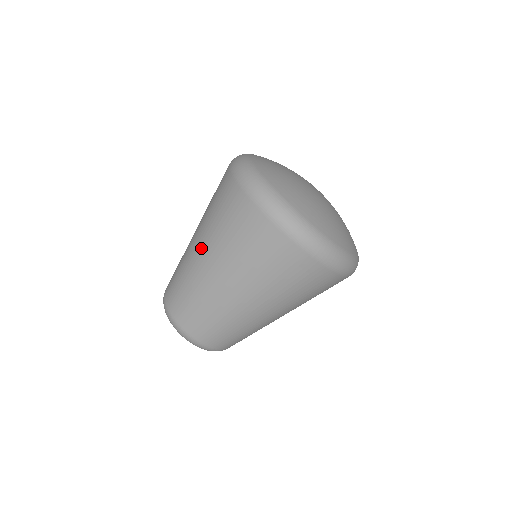
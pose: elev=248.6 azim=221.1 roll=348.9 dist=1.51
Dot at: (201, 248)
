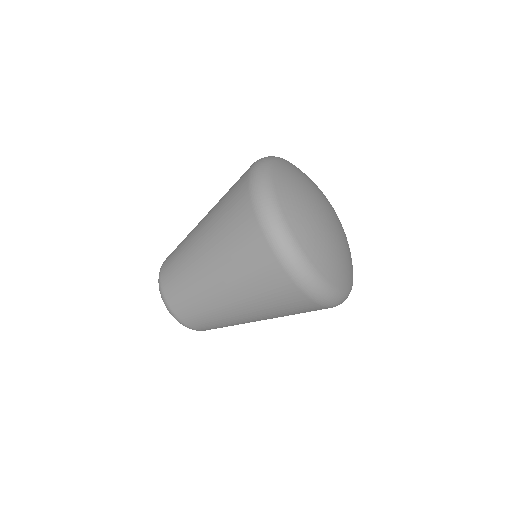
Dot at: (231, 301)
